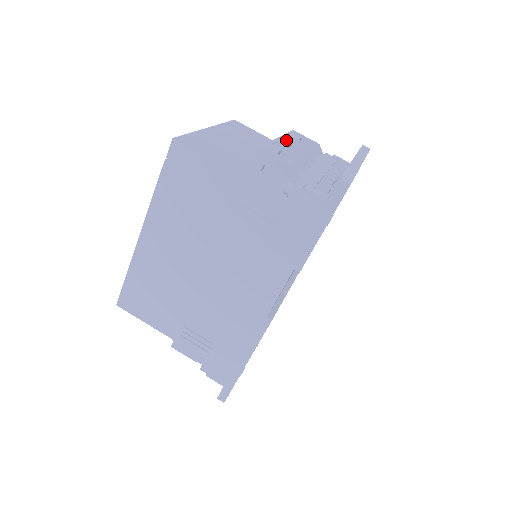
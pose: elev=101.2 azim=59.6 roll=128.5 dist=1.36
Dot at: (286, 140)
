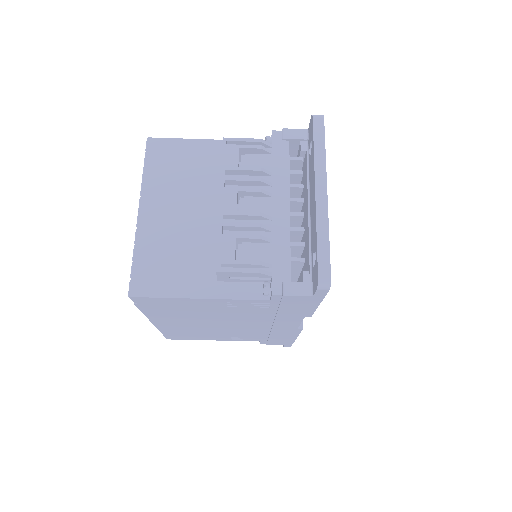
Dot at: (229, 194)
